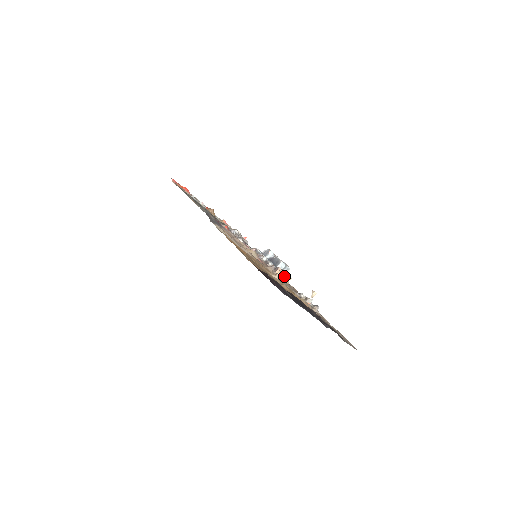
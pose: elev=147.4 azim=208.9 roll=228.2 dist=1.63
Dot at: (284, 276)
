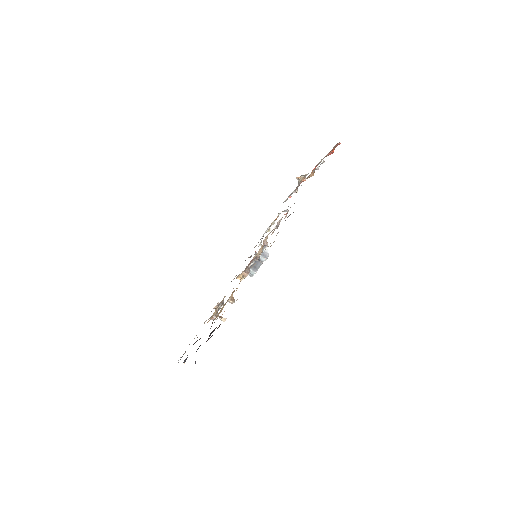
Dot at: occluded
